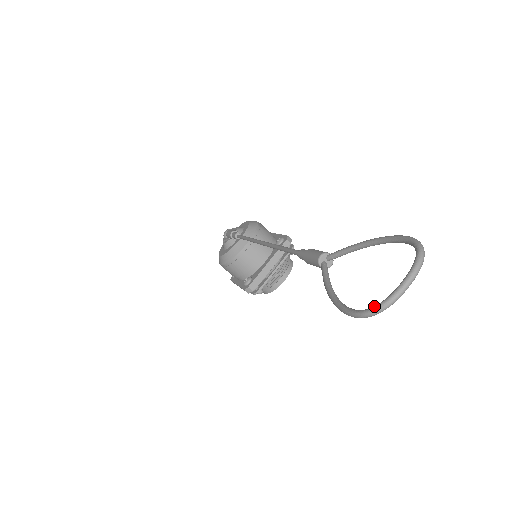
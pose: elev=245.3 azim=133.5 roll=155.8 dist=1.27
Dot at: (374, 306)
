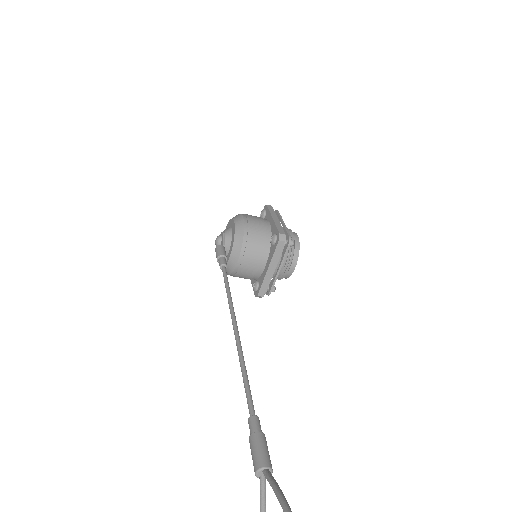
Dot at: out of frame
